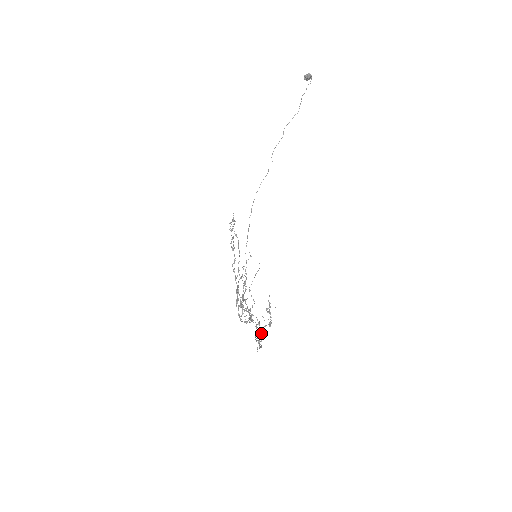
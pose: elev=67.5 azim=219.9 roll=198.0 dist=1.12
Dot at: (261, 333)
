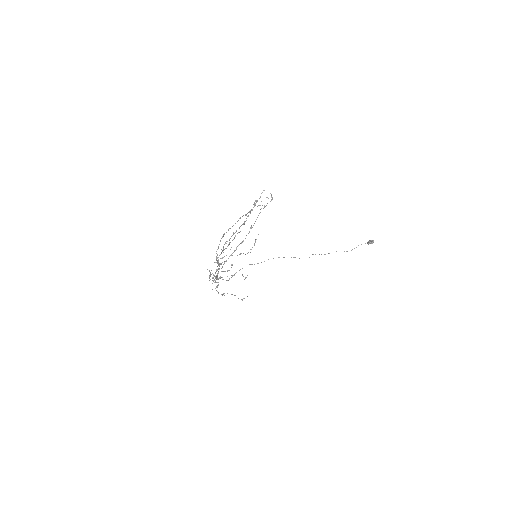
Dot at: (229, 240)
